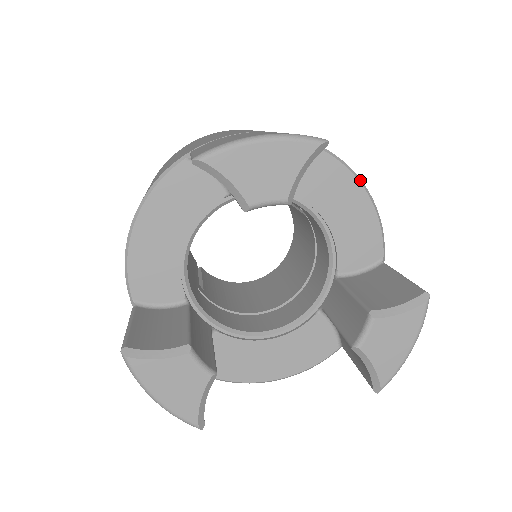
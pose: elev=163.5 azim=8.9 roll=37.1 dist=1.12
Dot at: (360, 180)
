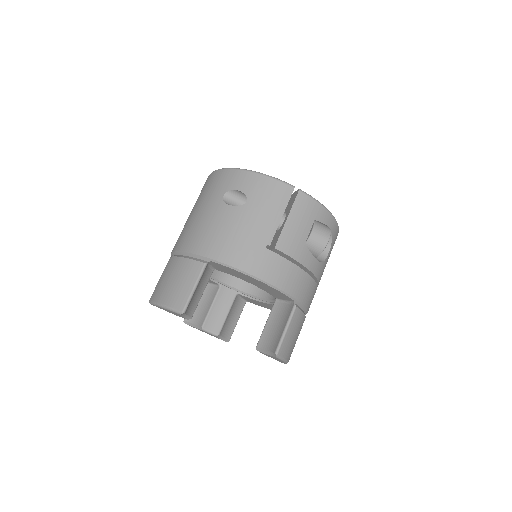
Dot at: (253, 276)
